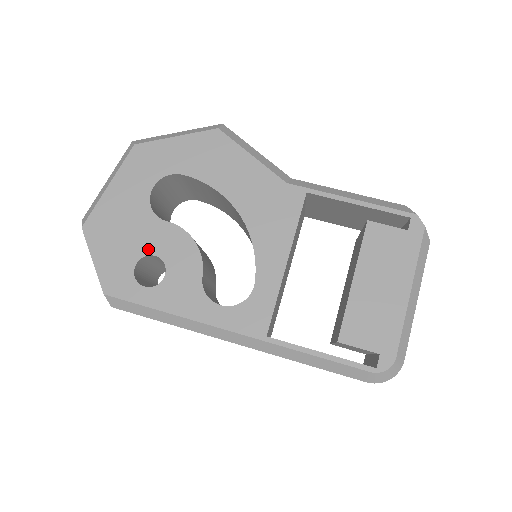
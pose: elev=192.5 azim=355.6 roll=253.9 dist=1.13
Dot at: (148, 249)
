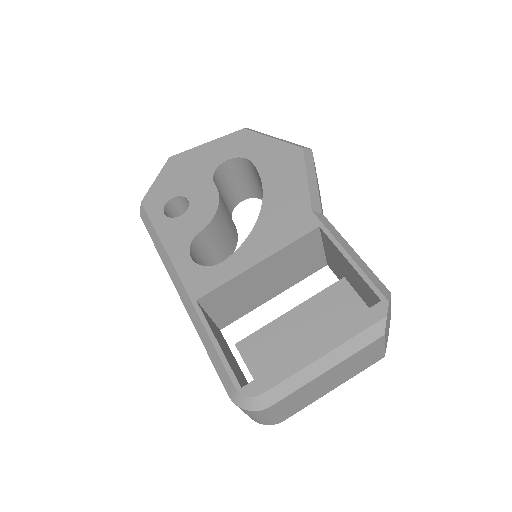
Dot at: (189, 193)
